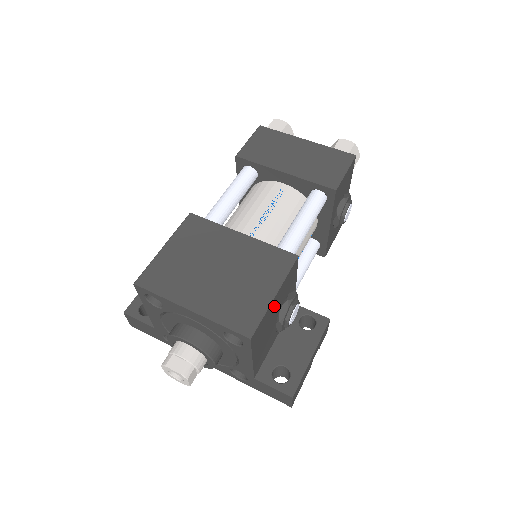
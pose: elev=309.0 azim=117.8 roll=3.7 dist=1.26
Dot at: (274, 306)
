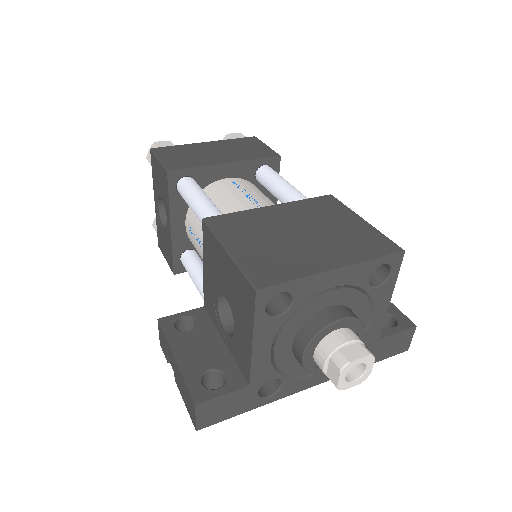
Dot at: occluded
